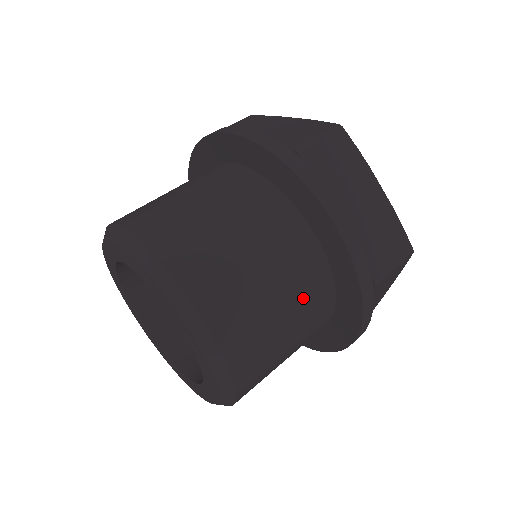
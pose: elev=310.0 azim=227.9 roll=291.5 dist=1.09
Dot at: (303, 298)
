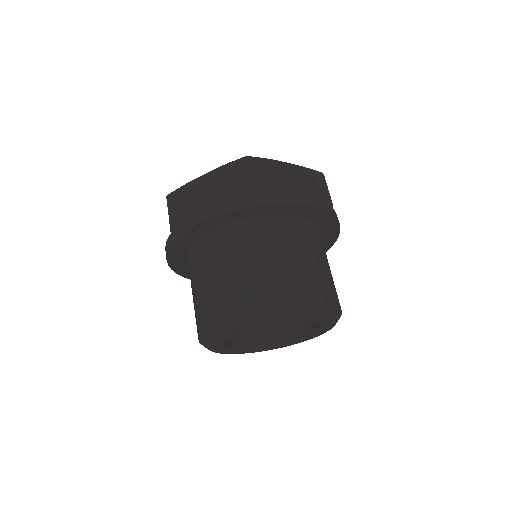
Dot at: (319, 247)
